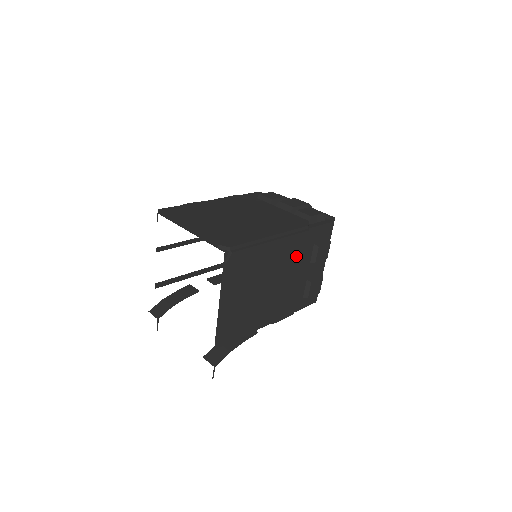
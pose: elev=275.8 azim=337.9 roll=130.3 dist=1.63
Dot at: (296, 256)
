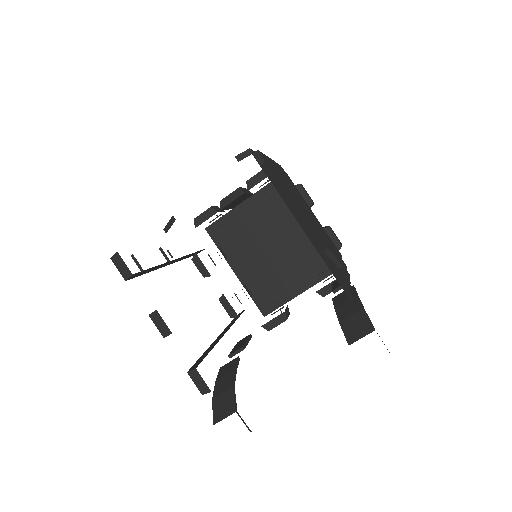
Dot at: occluded
